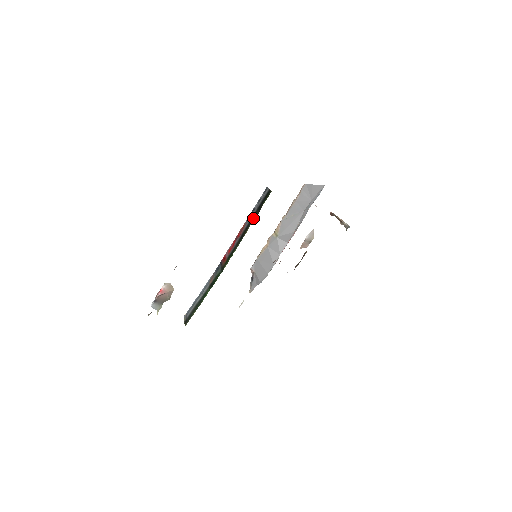
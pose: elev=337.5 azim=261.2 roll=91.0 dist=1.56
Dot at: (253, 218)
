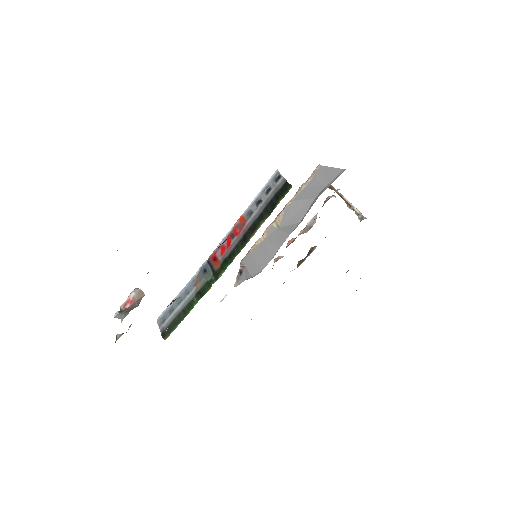
Dot at: (262, 217)
